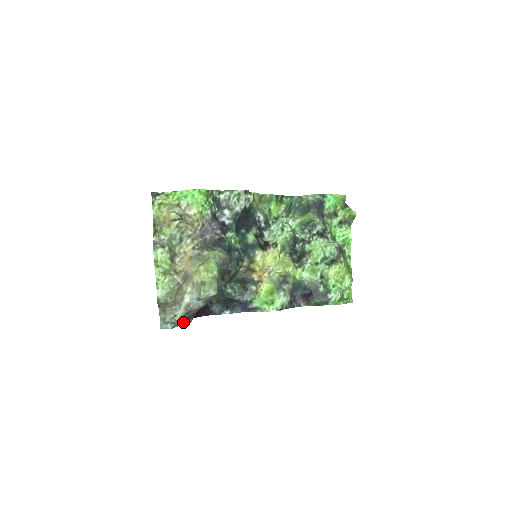
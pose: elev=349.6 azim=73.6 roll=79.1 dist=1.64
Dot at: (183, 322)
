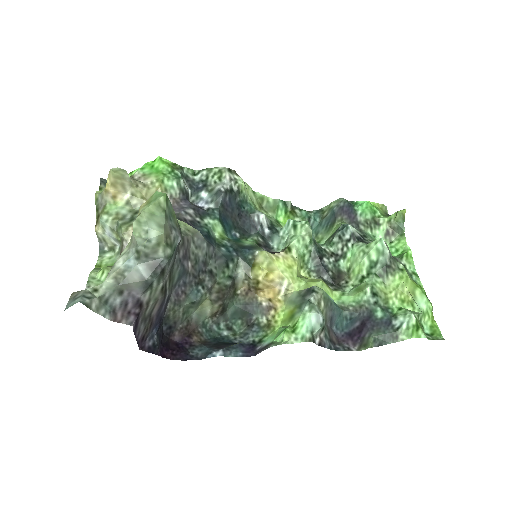
Dot at: (115, 315)
